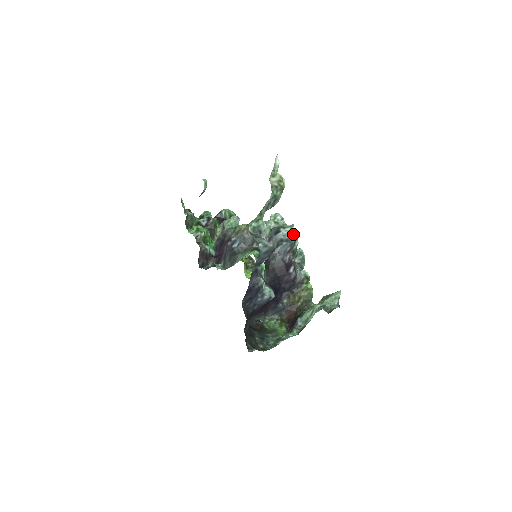
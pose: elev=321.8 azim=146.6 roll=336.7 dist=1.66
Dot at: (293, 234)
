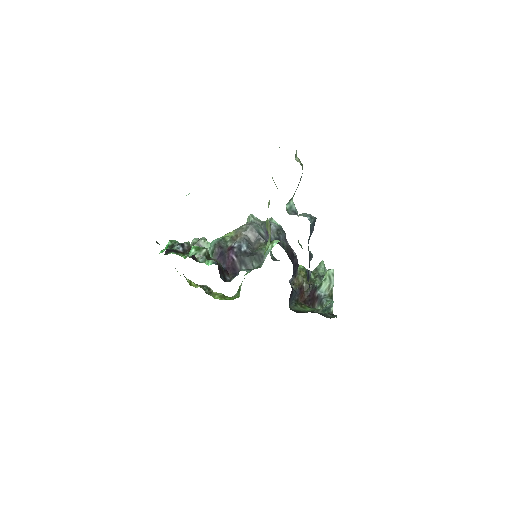
Dot at: (278, 224)
